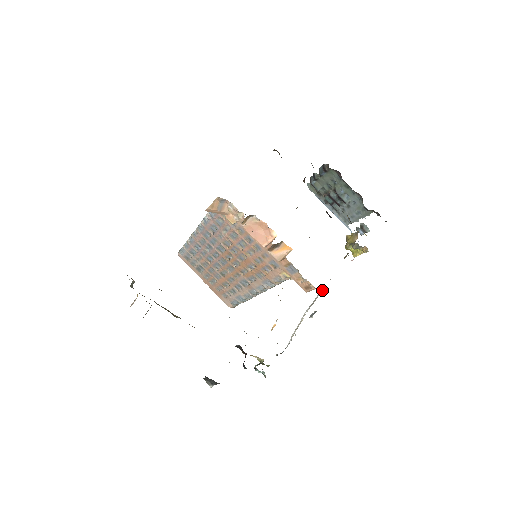
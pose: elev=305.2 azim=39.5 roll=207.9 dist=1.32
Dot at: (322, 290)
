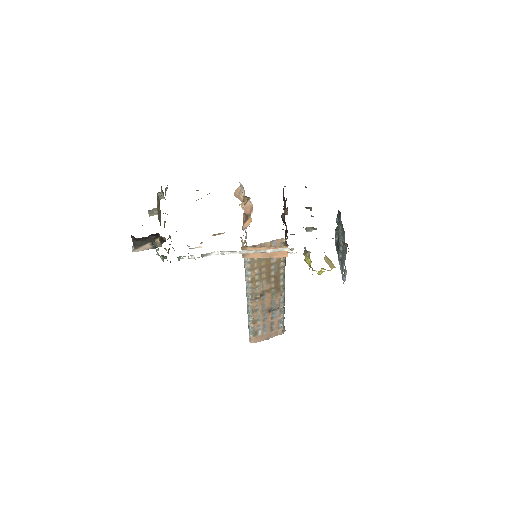
Dot at: (245, 250)
